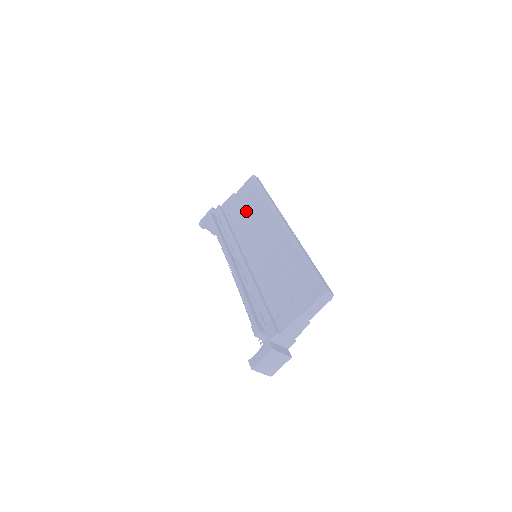
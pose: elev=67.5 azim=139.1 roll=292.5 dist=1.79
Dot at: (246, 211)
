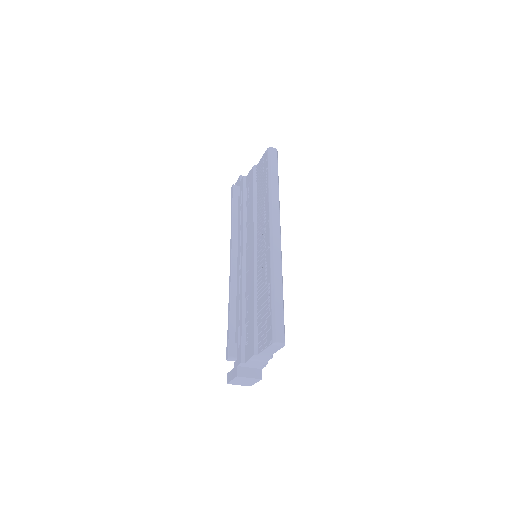
Dot at: (257, 196)
